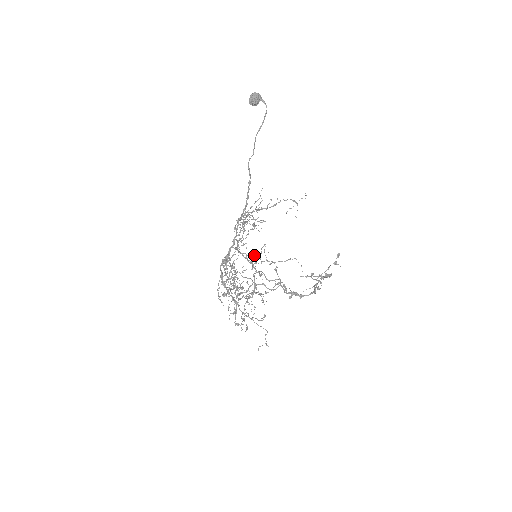
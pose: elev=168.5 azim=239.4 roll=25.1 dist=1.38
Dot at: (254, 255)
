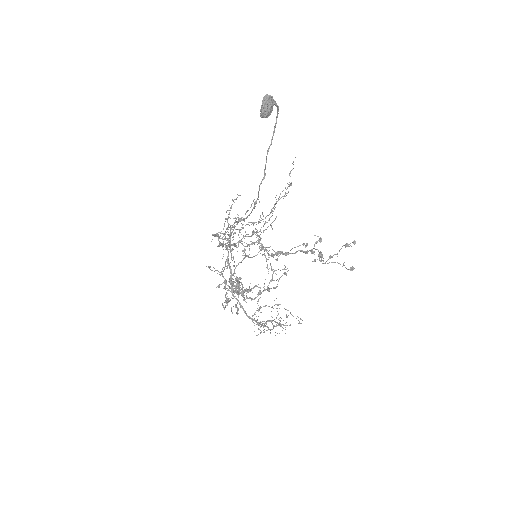
Dot at: occluded
